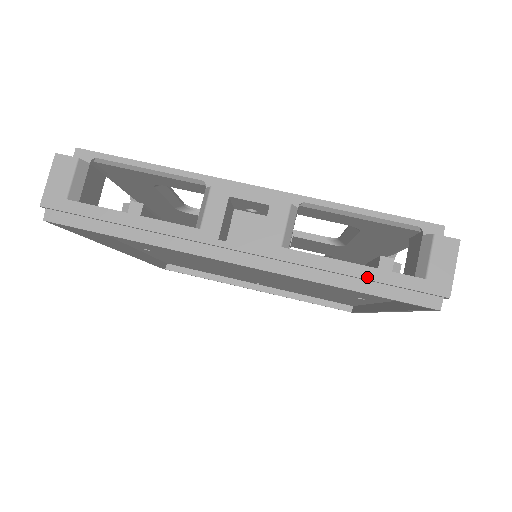
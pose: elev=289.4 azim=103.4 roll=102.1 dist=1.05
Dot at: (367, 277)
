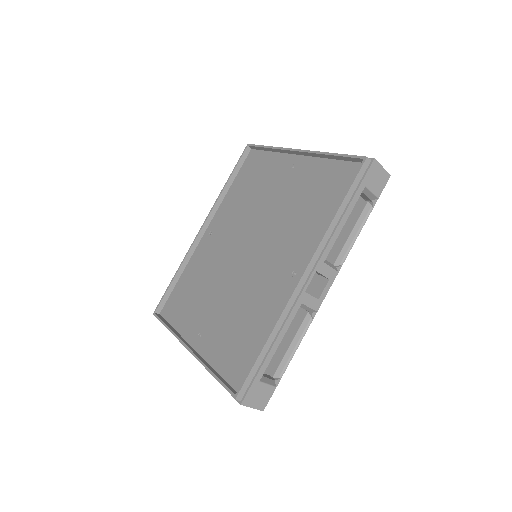
Dot at: occluded
